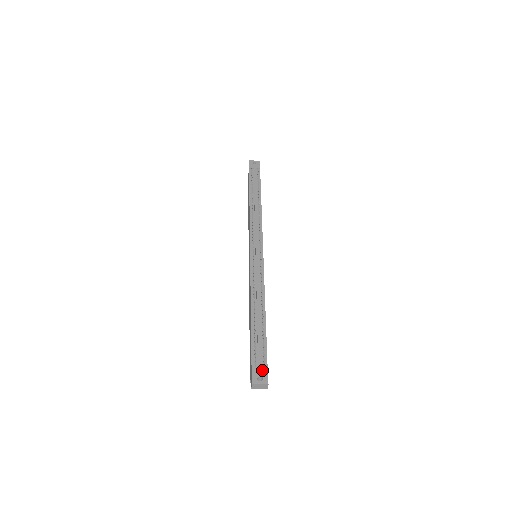
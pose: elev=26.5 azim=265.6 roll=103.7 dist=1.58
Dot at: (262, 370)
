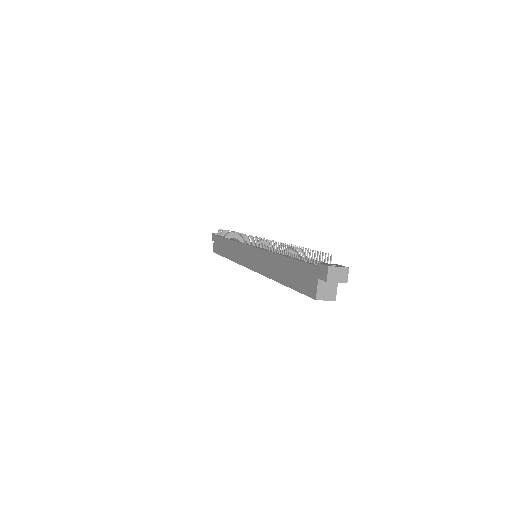
Dot at: (331, 264)
